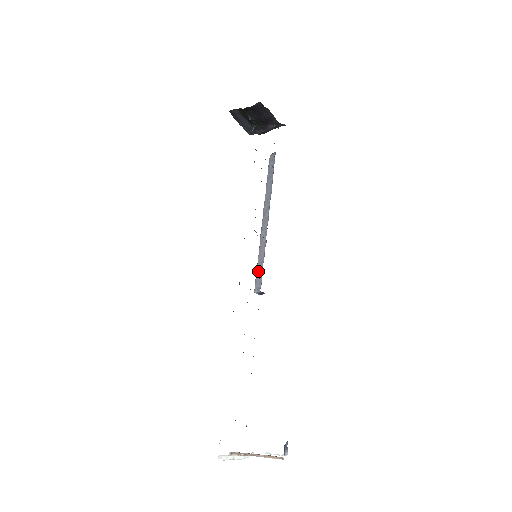
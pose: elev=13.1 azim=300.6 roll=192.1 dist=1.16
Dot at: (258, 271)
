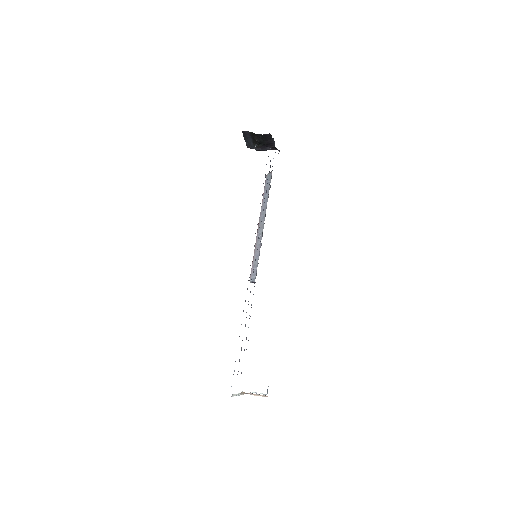
Dot at: (254, 266)
